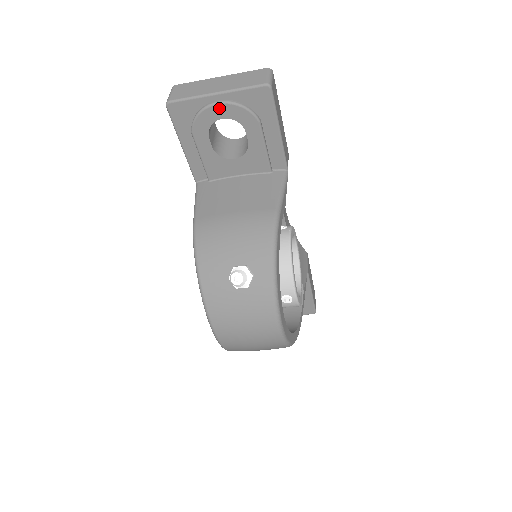
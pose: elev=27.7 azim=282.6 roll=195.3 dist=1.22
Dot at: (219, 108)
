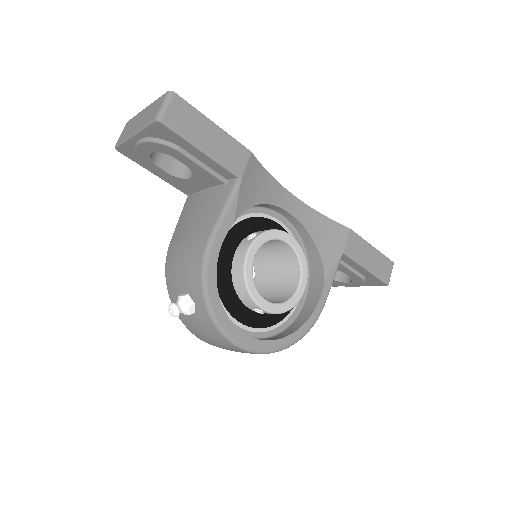
Dot at: (142, 146)
